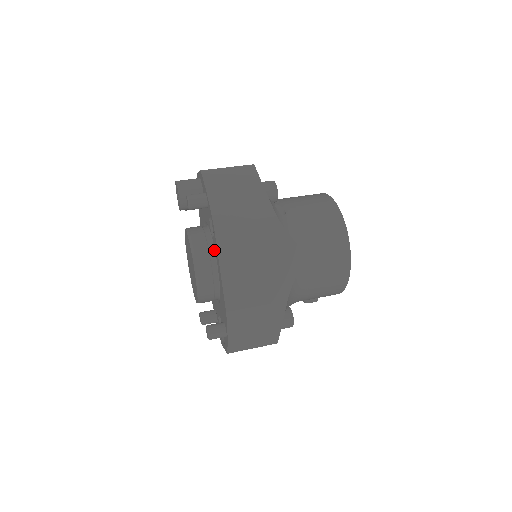
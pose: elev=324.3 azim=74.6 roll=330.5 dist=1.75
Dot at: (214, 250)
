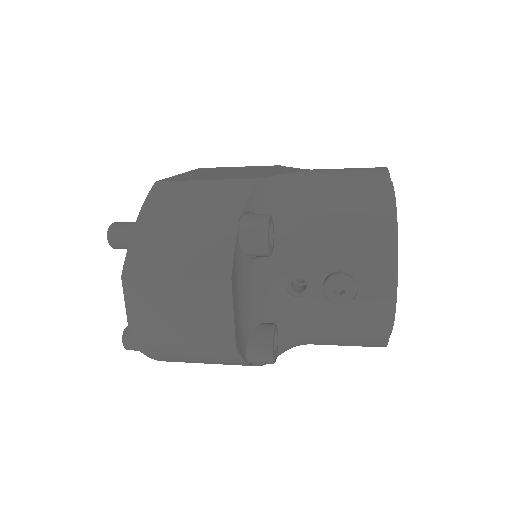
Dot at: occluded
